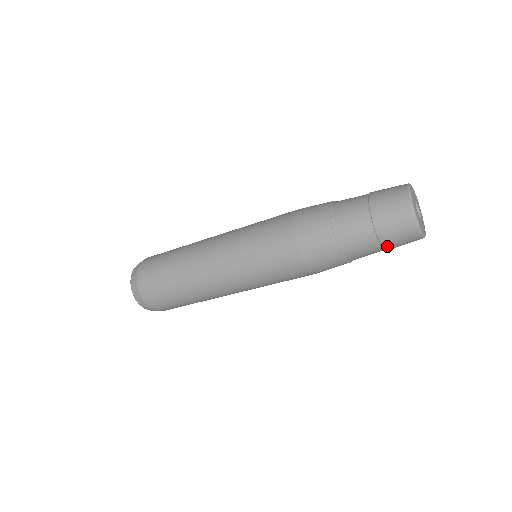
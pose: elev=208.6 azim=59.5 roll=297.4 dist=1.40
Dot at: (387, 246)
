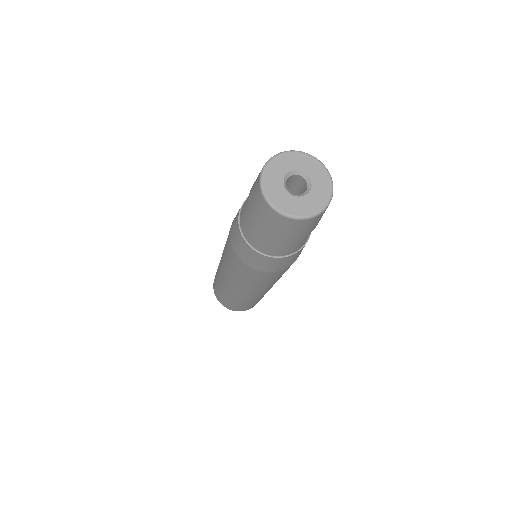
Dot at: (267, 231)
